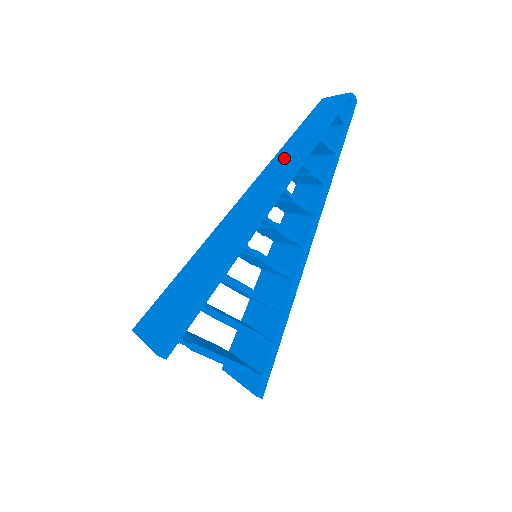
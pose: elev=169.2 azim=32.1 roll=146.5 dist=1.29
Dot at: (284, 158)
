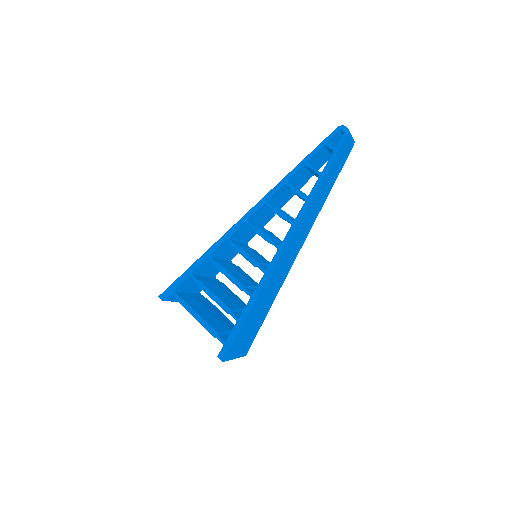
Dot at: occluded
